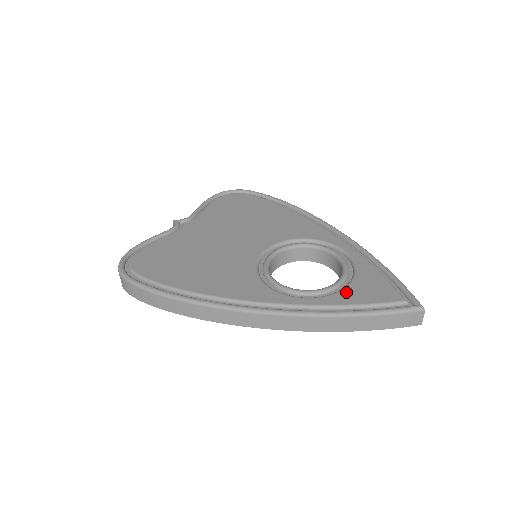
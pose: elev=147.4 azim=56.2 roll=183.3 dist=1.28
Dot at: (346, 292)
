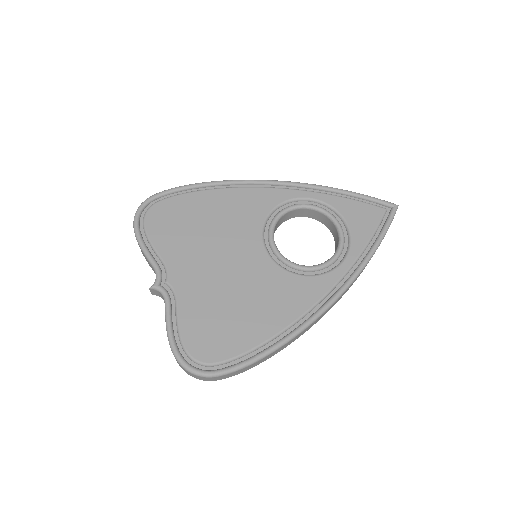
Dot at: (355, 234)
